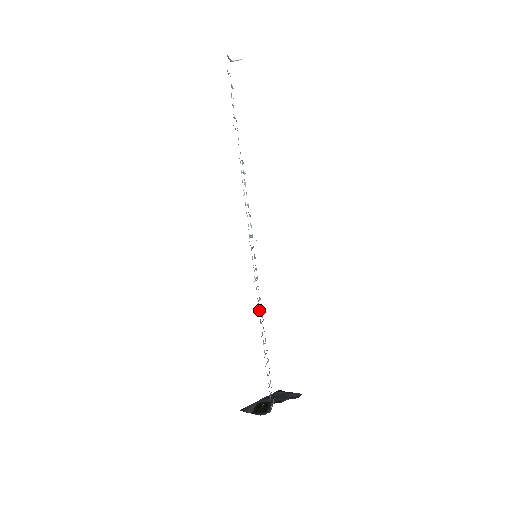
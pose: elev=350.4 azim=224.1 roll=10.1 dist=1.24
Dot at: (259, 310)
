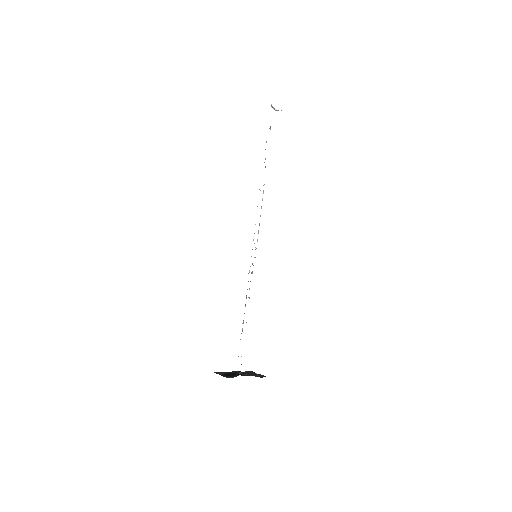
Dot at: (246, 297)
